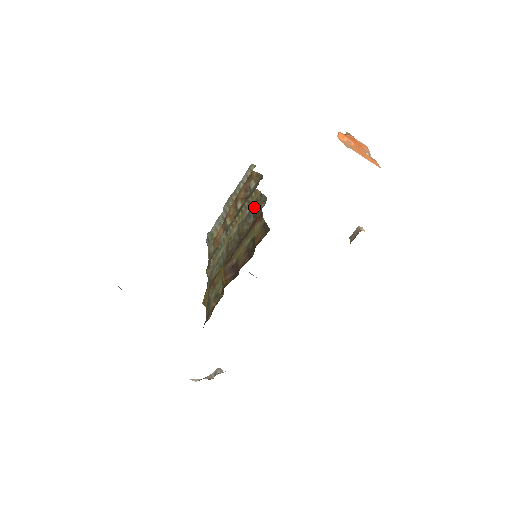
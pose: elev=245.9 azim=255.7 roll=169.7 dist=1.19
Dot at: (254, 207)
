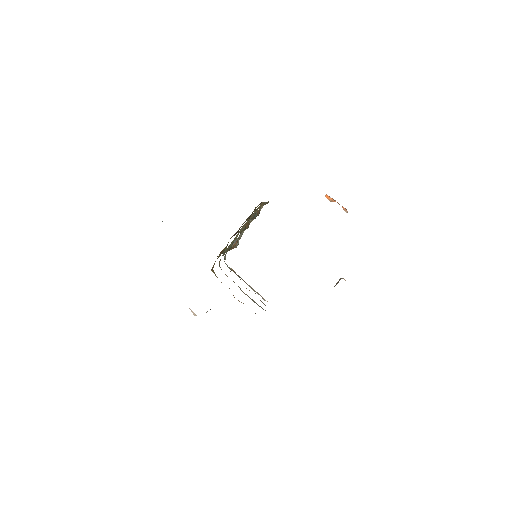
Dot at: occluded
